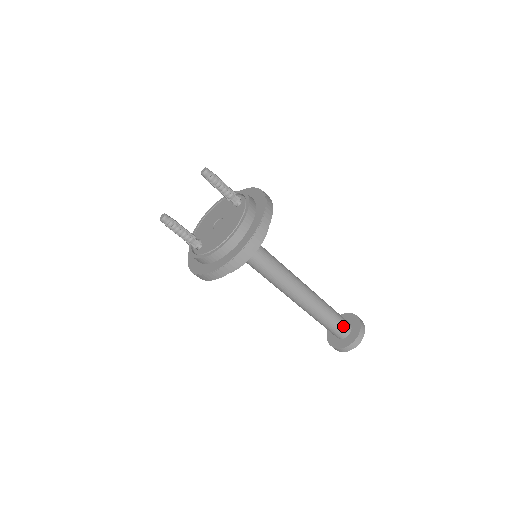
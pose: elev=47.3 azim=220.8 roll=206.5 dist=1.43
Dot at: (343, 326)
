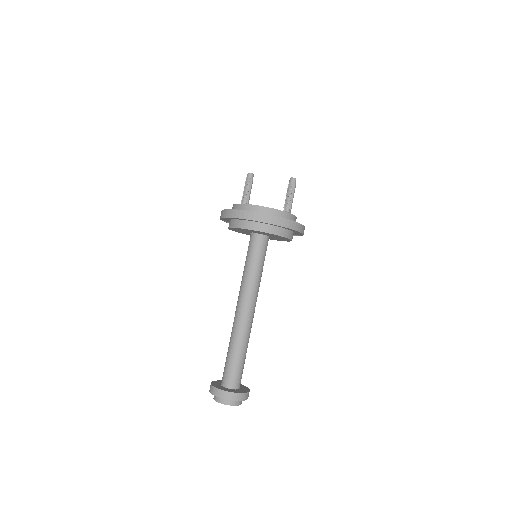
Dot at: (233, 376)
